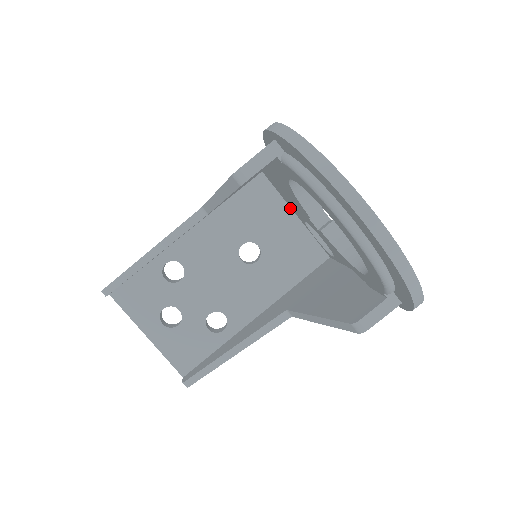
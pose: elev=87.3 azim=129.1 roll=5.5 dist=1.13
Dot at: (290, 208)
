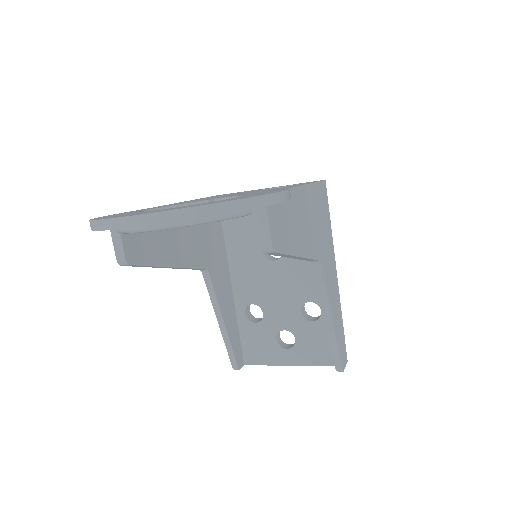
Dot at: occluded
